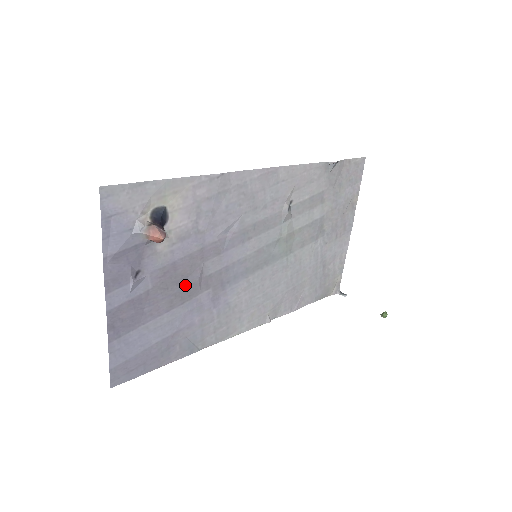
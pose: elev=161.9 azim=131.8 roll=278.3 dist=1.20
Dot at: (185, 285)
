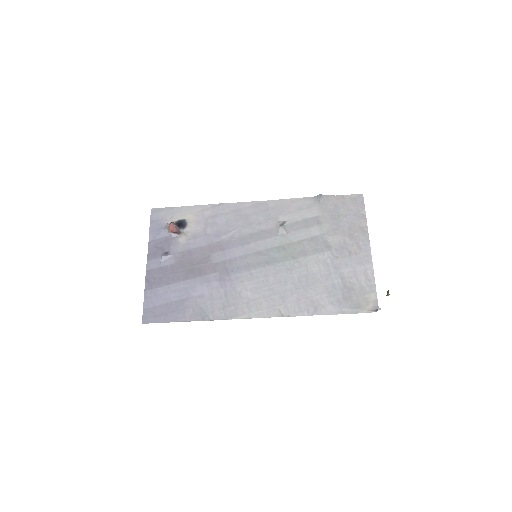
Dot at: (197, 266)
